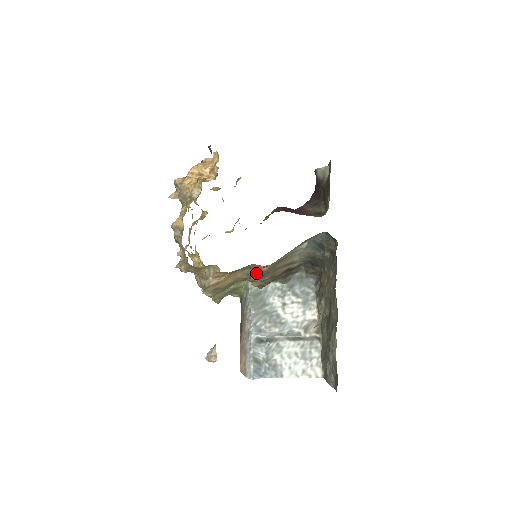
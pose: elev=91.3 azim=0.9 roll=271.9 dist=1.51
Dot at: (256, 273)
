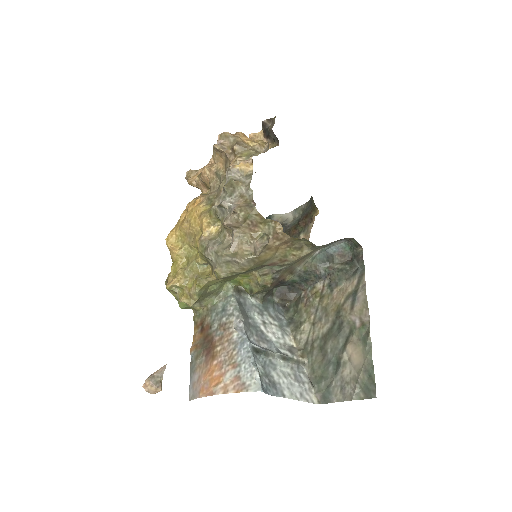
Dot at: (290, 258)
